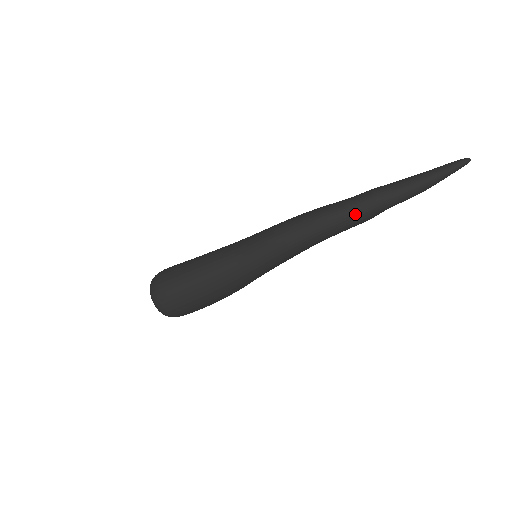
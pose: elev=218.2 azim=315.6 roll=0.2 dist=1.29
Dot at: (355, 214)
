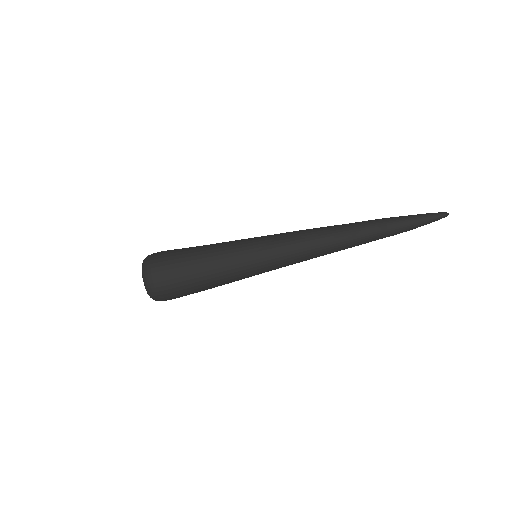
Dot at: (358, 242)
